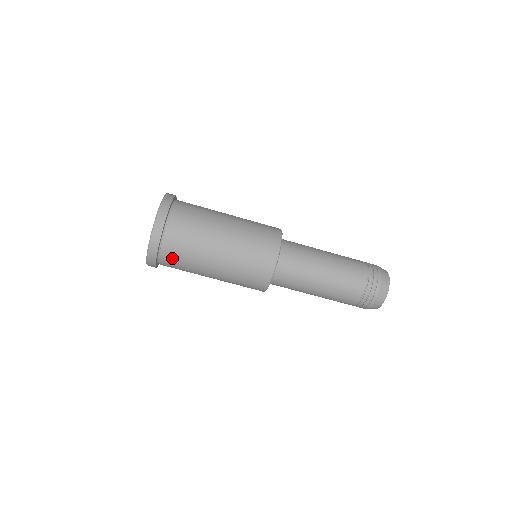
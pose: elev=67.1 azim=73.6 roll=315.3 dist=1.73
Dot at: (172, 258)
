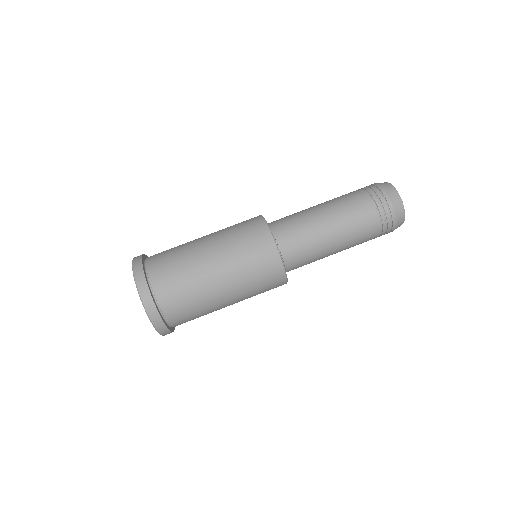
Dot at: (178, 311)
